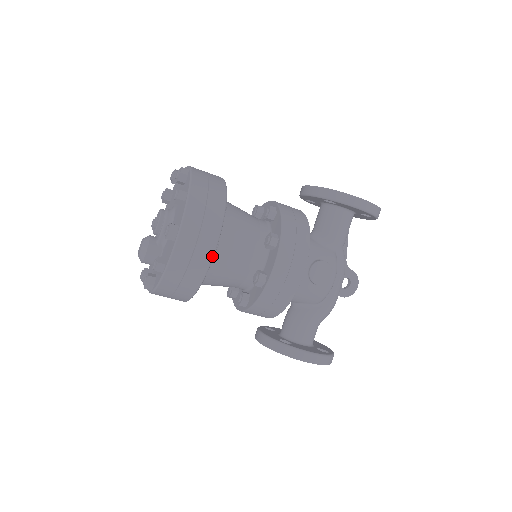
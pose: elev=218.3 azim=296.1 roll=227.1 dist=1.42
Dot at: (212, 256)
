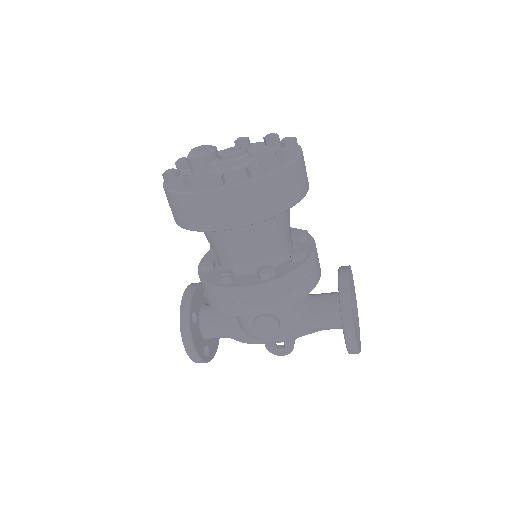
Dot at: (214, 230)
